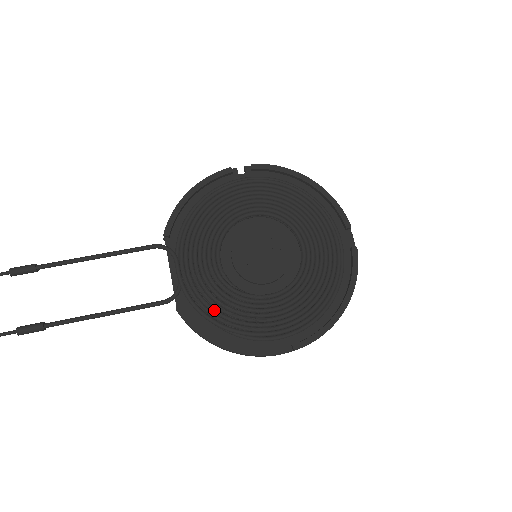
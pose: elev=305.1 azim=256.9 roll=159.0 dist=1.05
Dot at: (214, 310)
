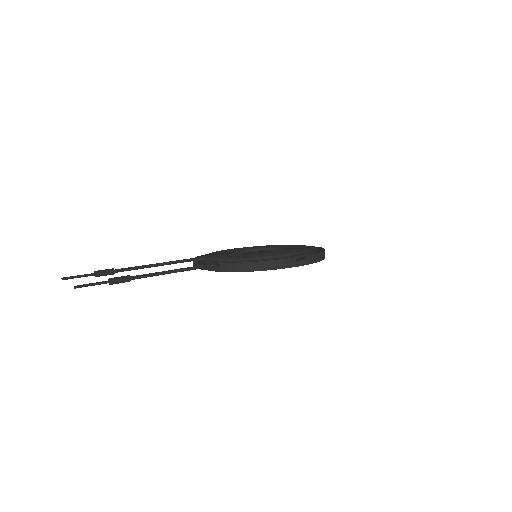
Dot at: occluded
